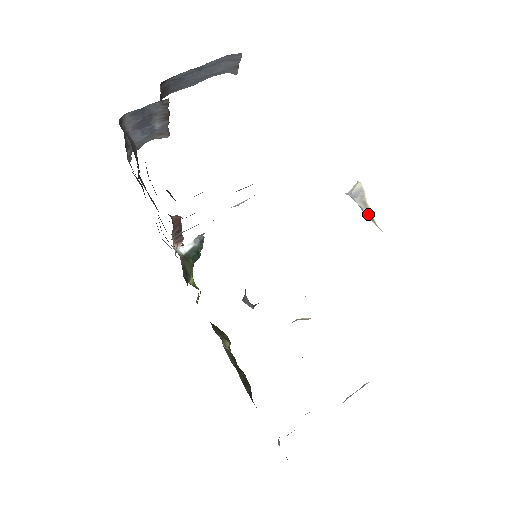
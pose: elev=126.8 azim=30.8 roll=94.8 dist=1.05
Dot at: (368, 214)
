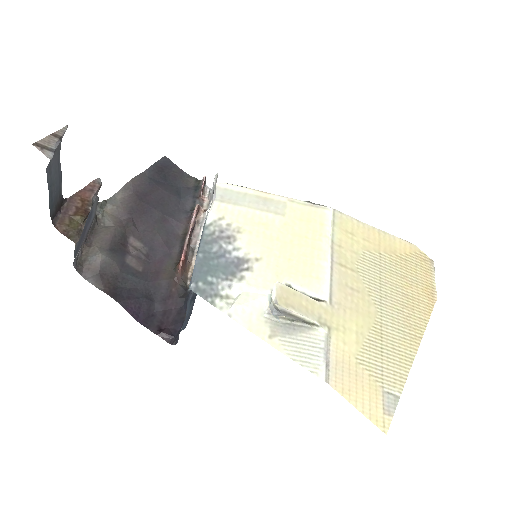
Dot at: (300, 320)
